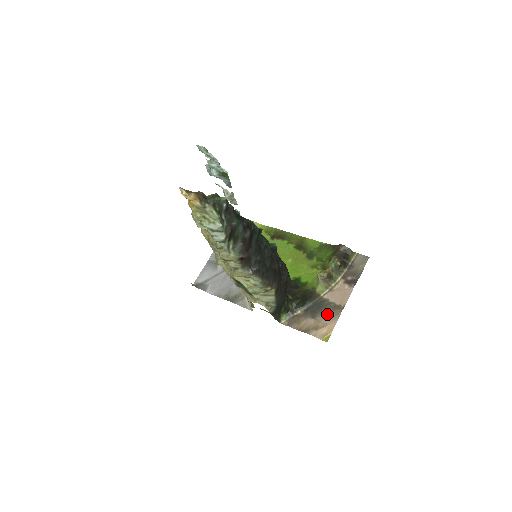
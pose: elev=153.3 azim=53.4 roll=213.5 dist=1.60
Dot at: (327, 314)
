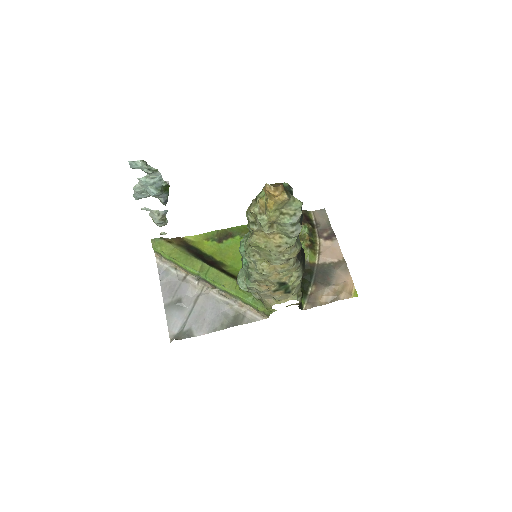
Dot at: (337, 274)
